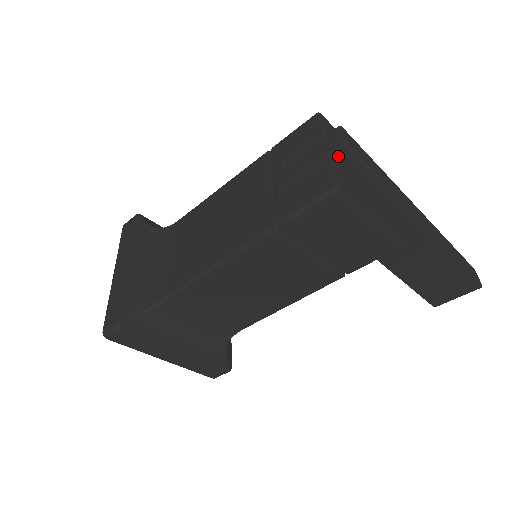
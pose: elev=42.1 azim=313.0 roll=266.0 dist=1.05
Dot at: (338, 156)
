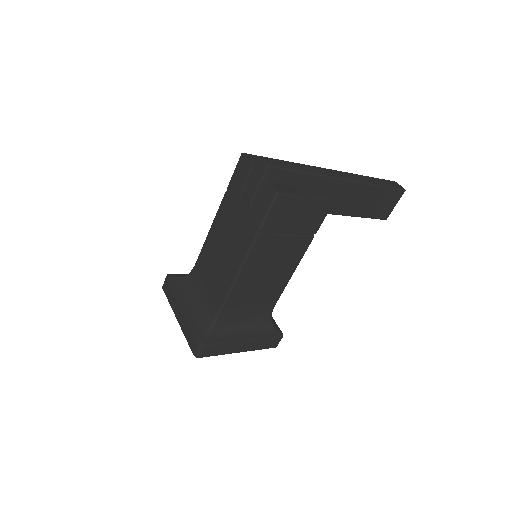
Dot at: (268, 174)
